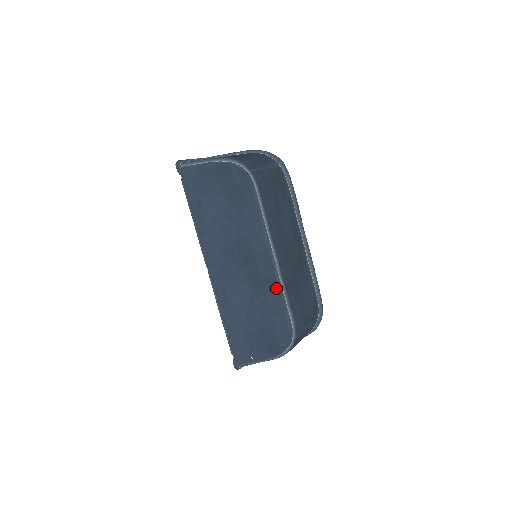
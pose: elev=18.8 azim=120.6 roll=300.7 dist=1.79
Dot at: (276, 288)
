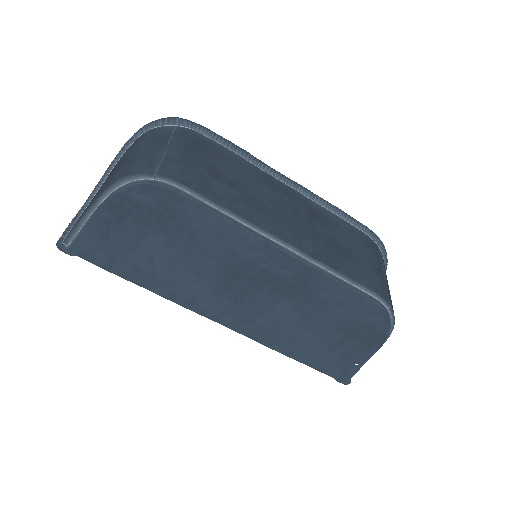
Dot at: (320, 278)
